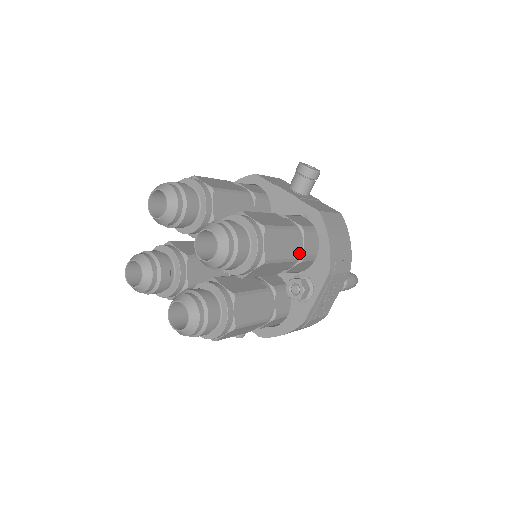
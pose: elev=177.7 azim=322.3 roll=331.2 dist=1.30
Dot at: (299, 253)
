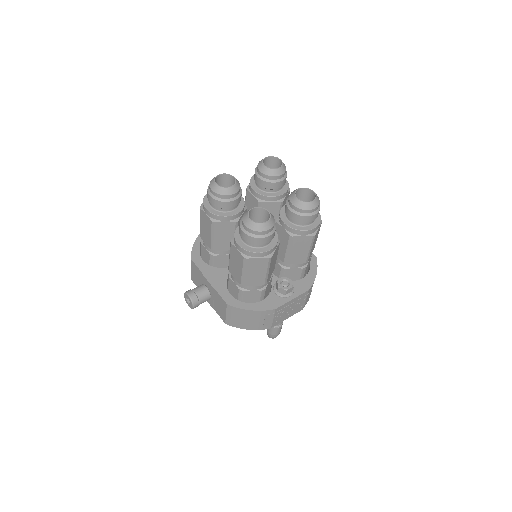
Dot at: occluded
